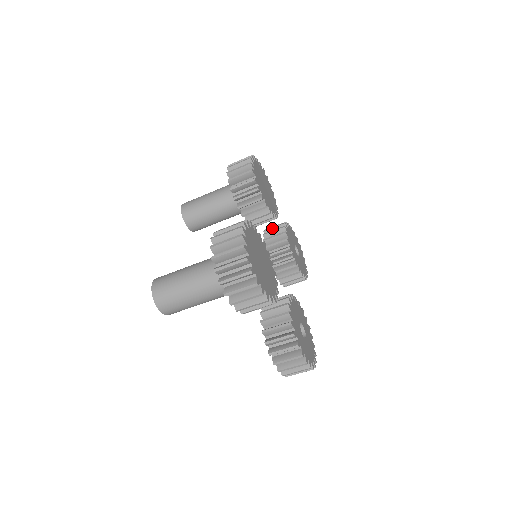
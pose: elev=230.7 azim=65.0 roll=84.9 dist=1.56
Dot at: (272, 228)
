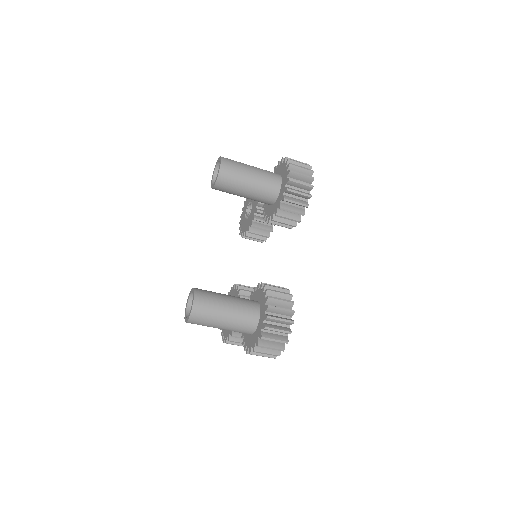
Dot at: occluded
